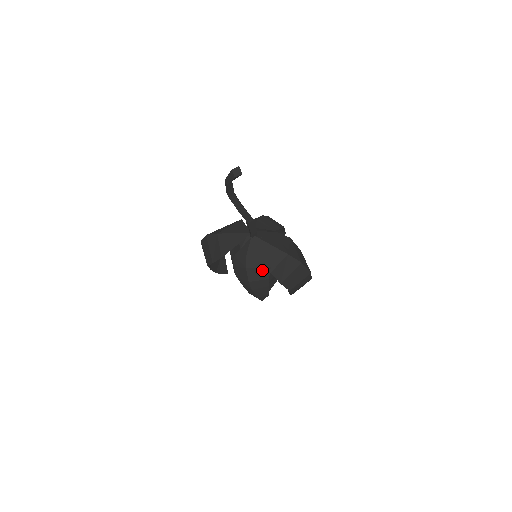
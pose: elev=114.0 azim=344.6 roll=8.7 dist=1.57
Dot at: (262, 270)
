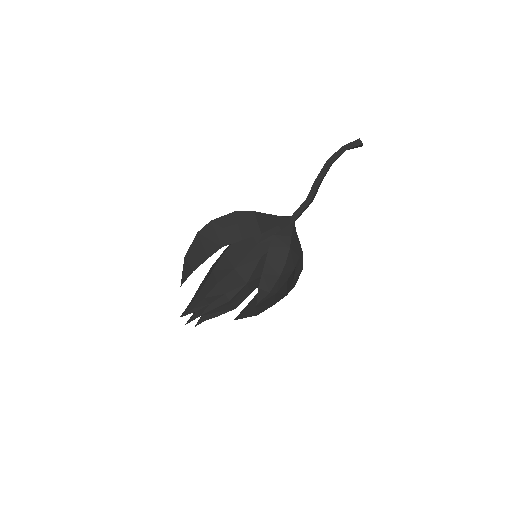
Dot at: (295, 256)
